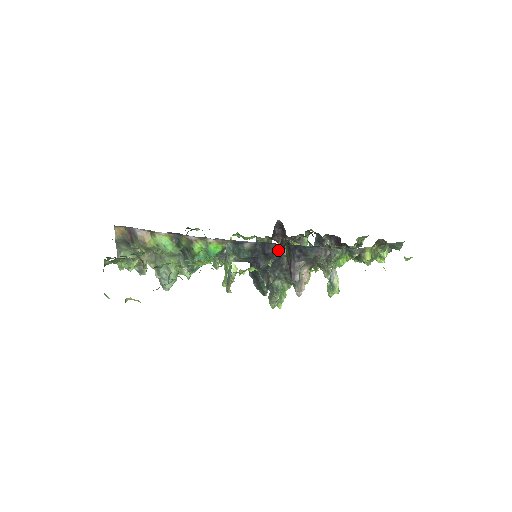
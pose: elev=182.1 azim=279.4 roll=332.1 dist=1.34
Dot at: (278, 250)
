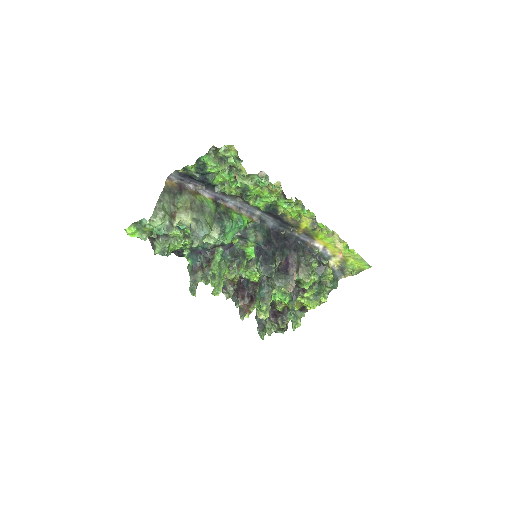
Dot at: (284, 238)
